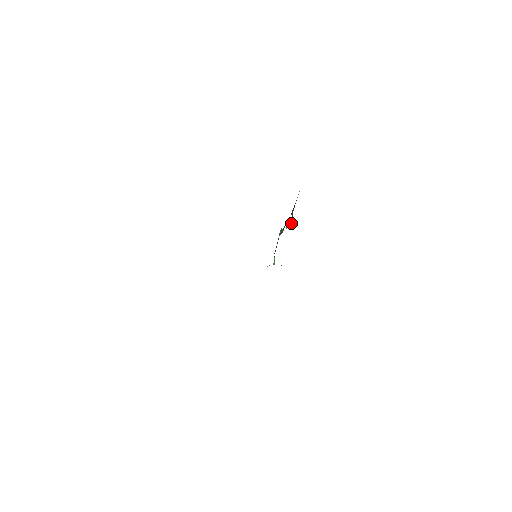
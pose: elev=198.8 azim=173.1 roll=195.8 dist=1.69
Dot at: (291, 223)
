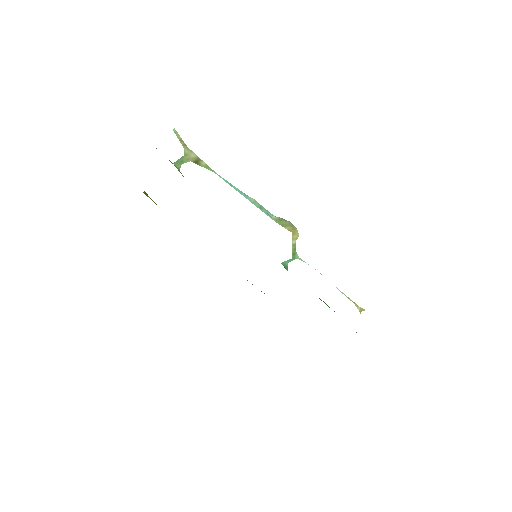
Dot at: (176, 164)
